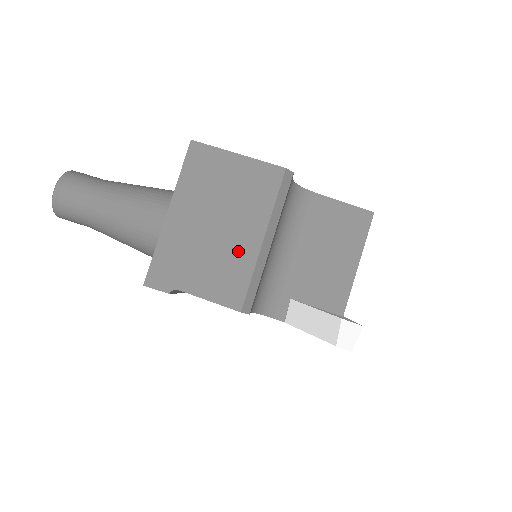
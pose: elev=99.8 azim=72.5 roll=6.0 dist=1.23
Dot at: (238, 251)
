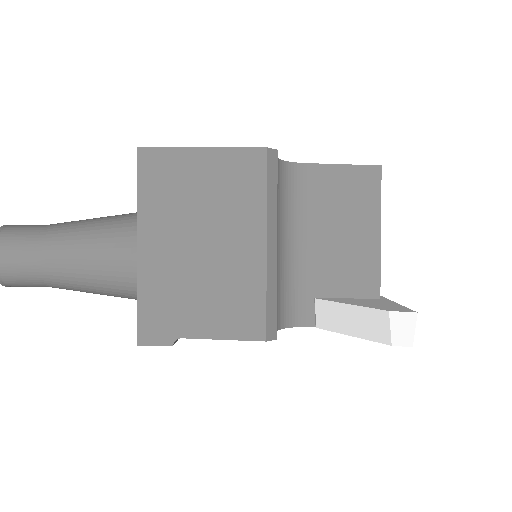
Dot at: (240, 269)
